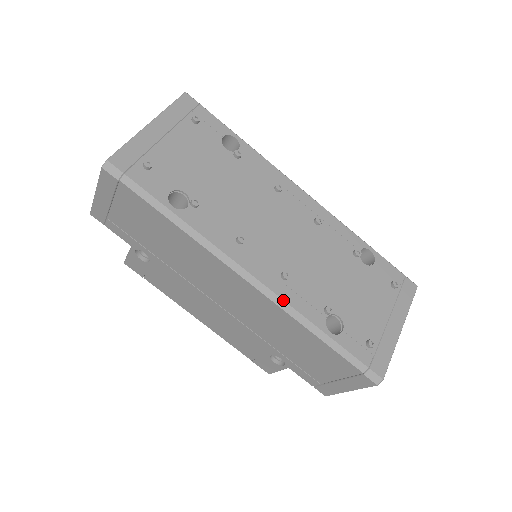
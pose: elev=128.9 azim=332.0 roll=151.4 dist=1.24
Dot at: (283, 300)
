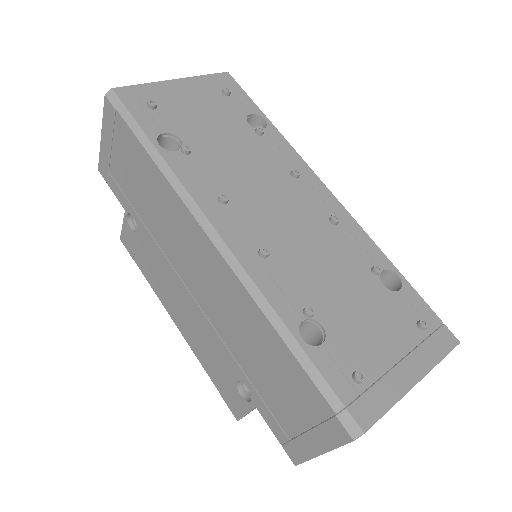
Dot at: (249, 276)
